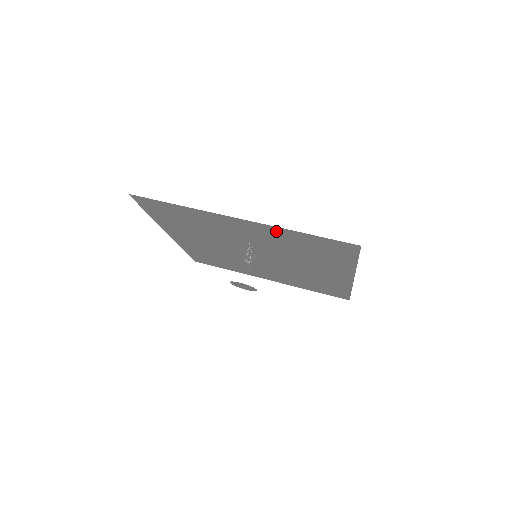
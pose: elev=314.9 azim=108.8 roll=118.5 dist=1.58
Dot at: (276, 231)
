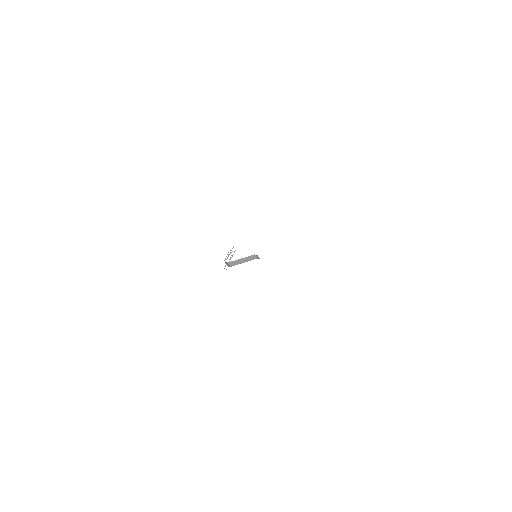
Dot at: occluded
